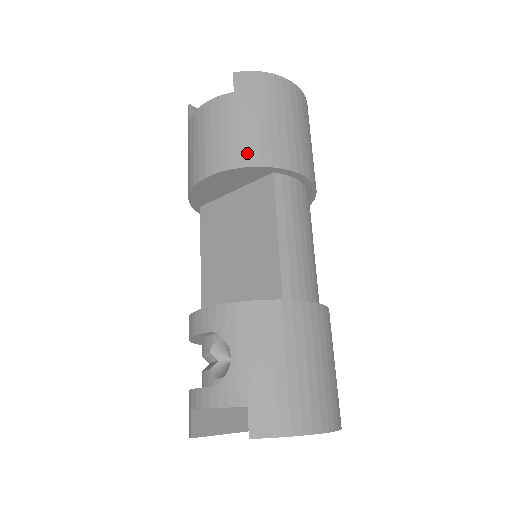
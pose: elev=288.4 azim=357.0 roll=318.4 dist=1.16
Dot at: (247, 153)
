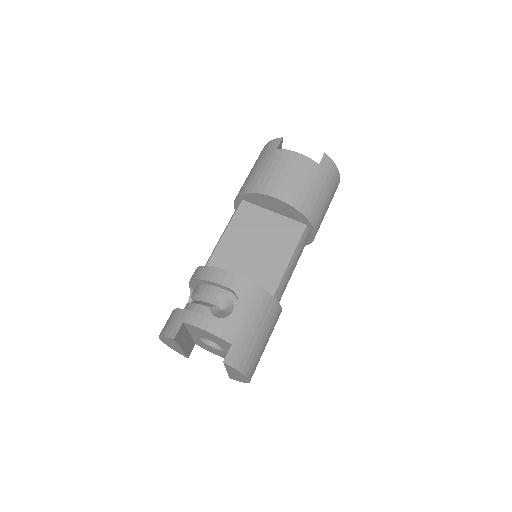
Dot at: (306, 205)
